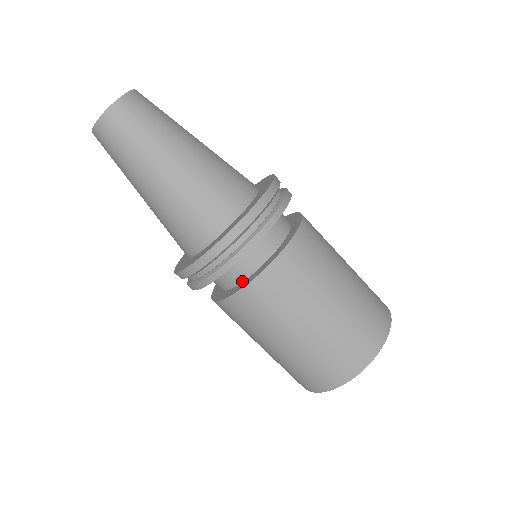
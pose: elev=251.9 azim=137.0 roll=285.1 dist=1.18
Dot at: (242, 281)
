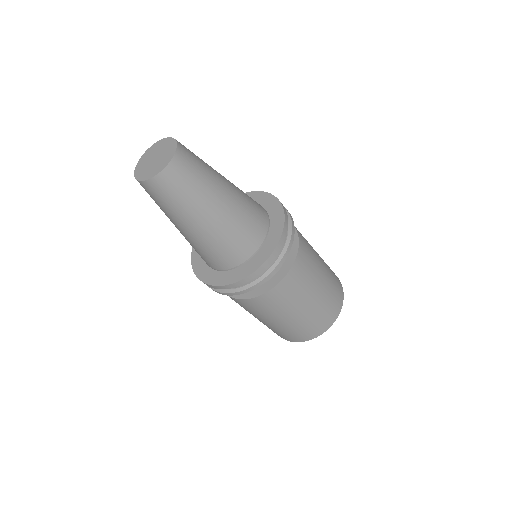
Dot at: occluded
